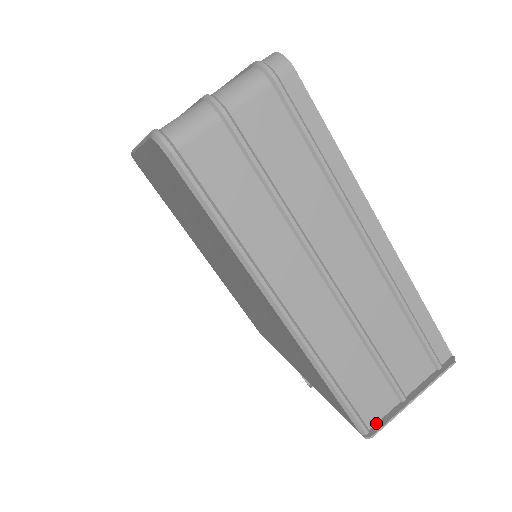
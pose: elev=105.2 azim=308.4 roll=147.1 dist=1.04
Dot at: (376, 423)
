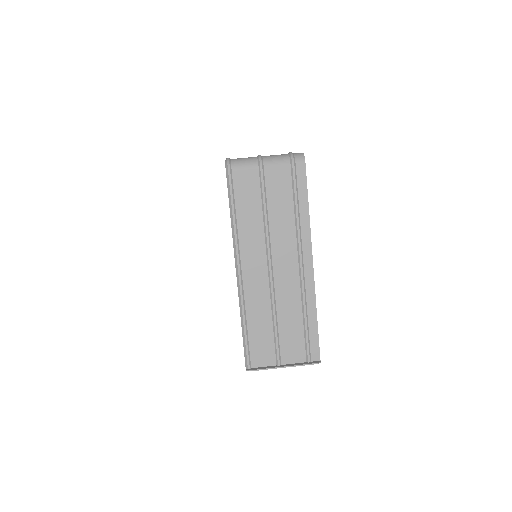
Dot at: (257, 367)
